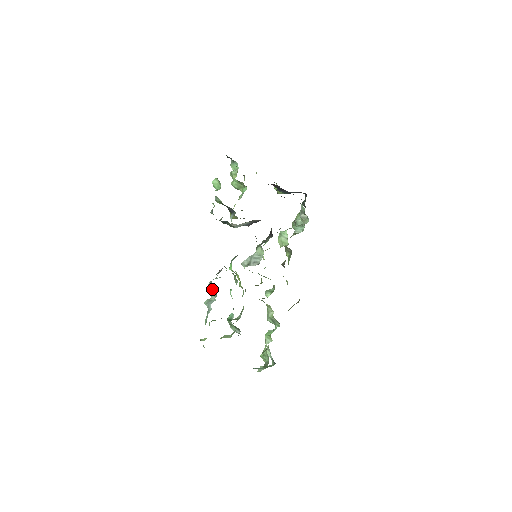
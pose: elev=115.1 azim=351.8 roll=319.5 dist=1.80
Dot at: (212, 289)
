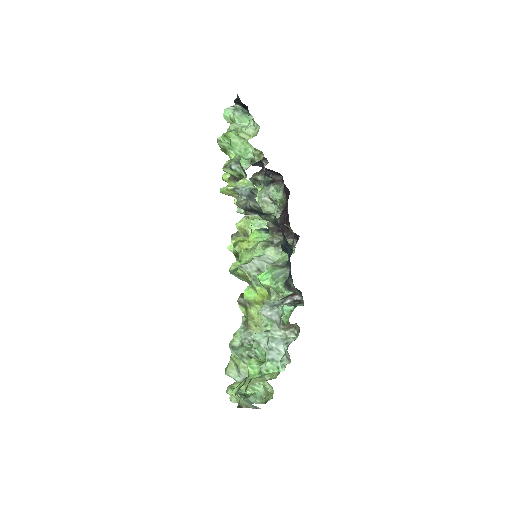
Dot at: (292, 326)
